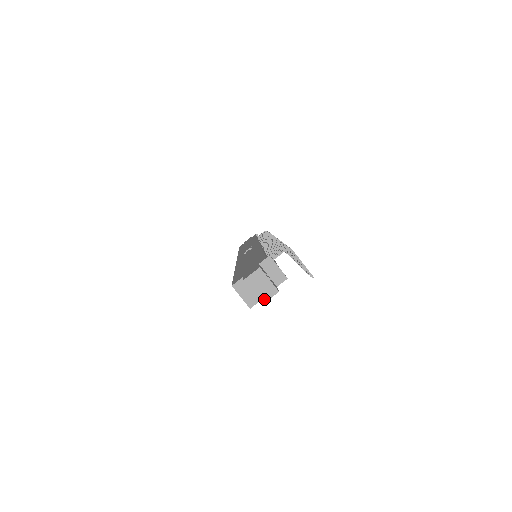
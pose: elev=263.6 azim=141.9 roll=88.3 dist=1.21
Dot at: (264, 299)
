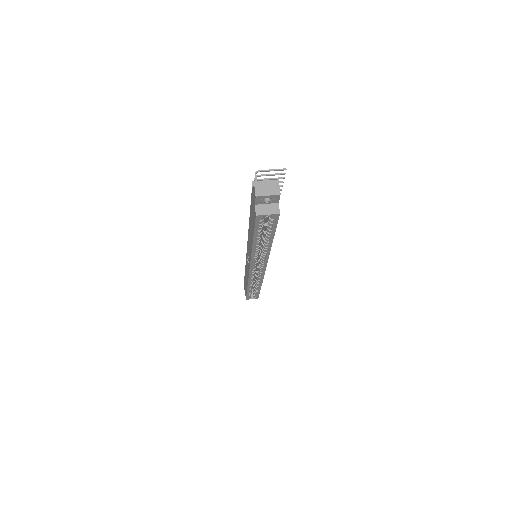
Dot at: (277, 191)
